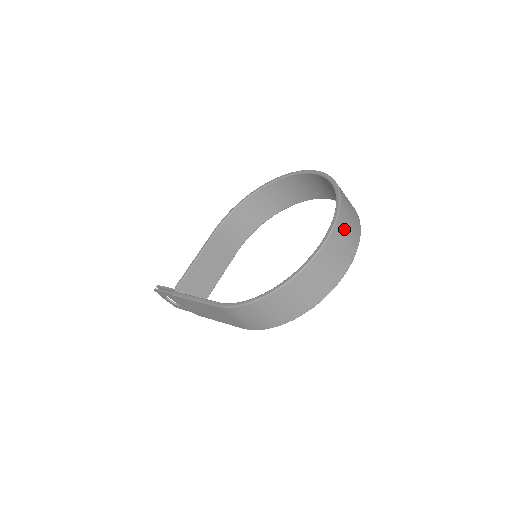
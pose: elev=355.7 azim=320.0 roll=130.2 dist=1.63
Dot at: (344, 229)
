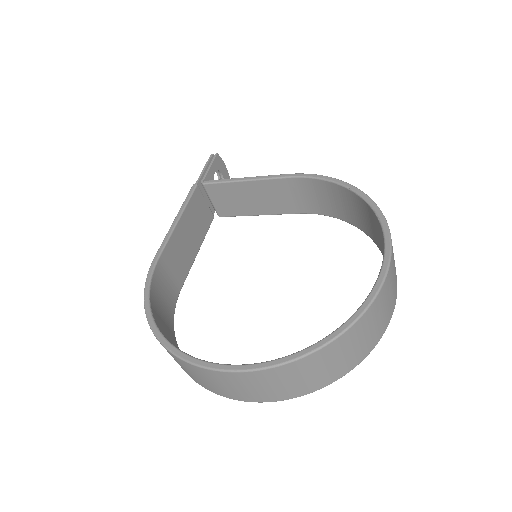
Dot at: (257, 382)
